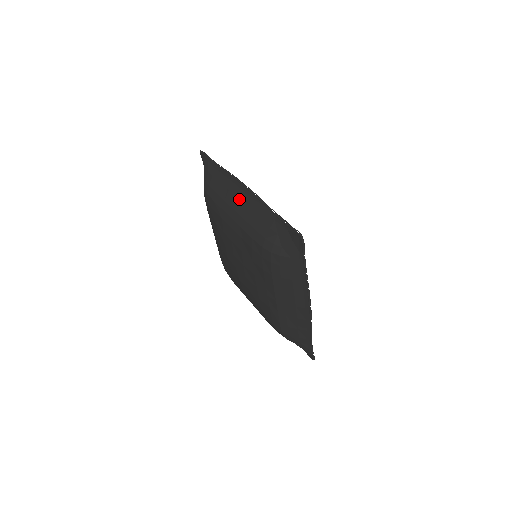
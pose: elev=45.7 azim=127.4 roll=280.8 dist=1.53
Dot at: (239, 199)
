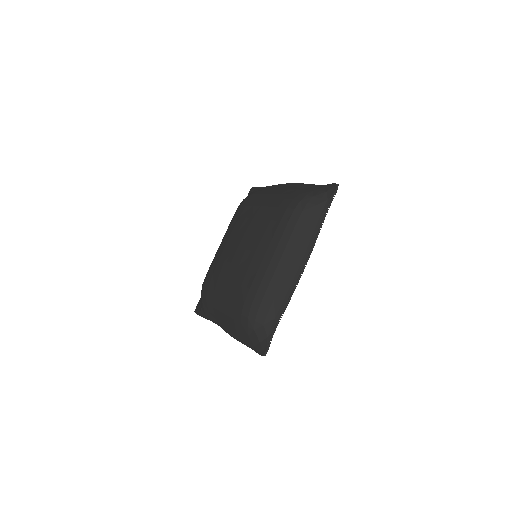
Dot at: (281, 189)
